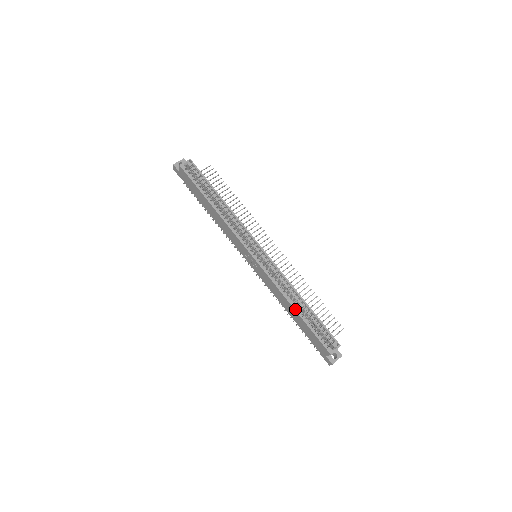
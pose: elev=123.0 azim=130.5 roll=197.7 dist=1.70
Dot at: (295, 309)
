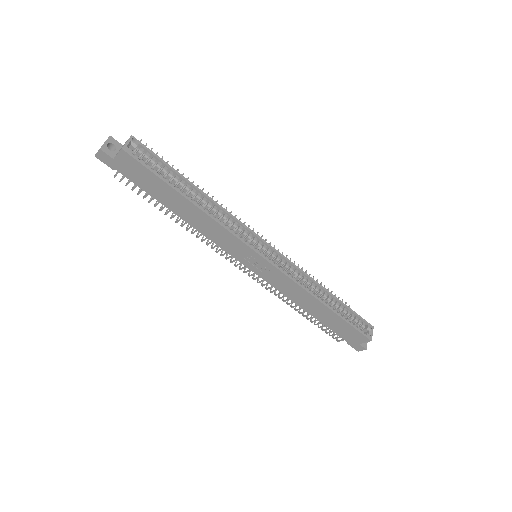
Dot at: (327, 306)
